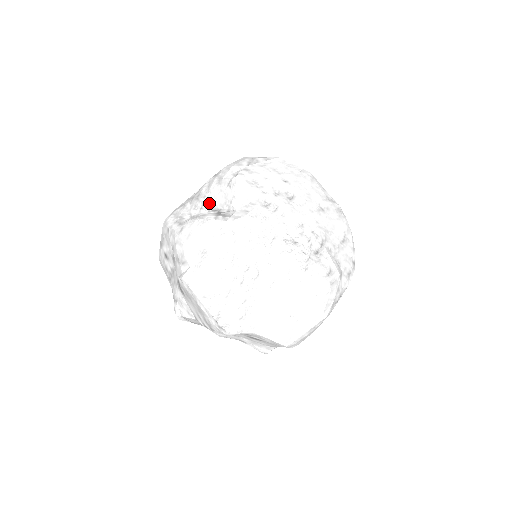
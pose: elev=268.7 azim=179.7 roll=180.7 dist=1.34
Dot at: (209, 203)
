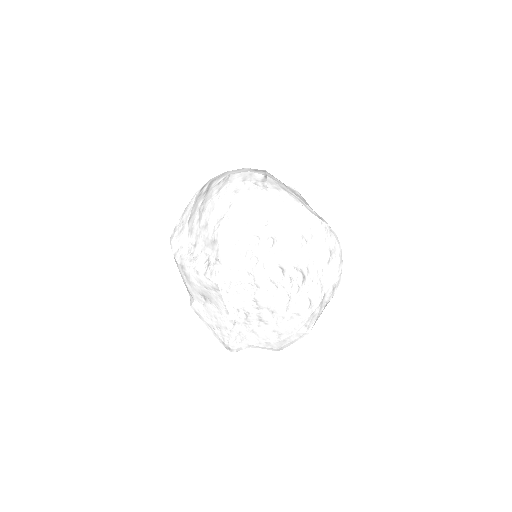
Dot at: (201, 242)
